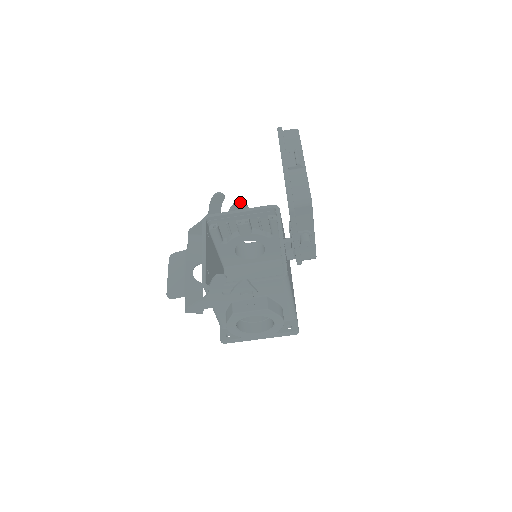
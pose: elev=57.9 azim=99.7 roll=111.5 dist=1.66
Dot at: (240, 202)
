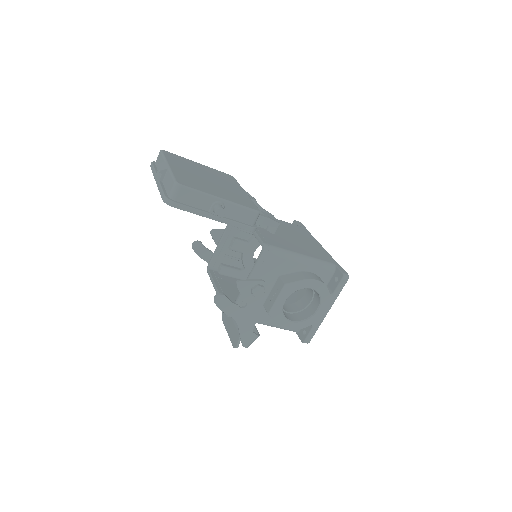
Dot at: (214, 233)
